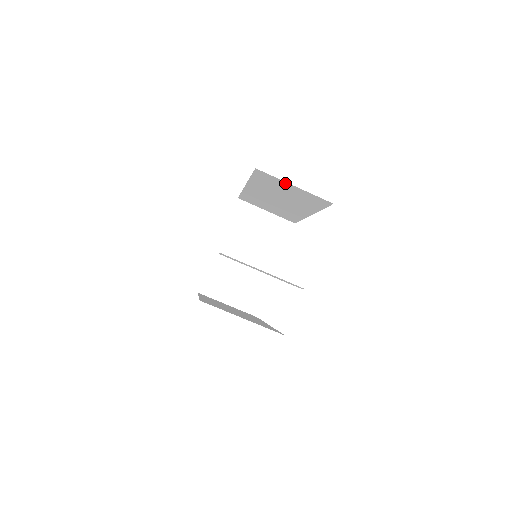
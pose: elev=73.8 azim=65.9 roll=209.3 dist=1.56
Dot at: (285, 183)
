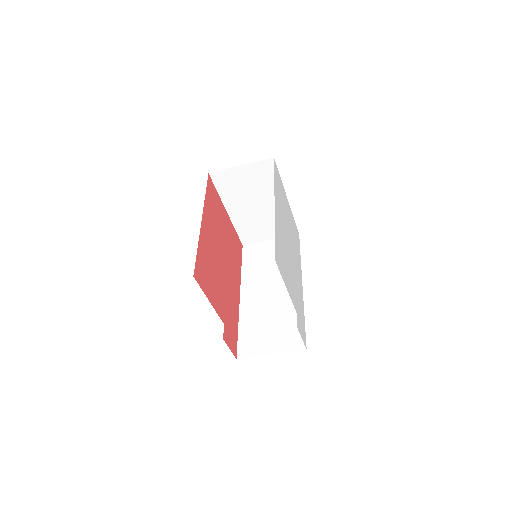
Dot at: occluded
